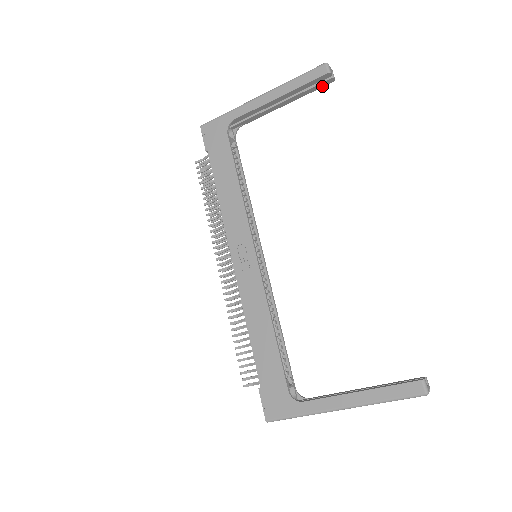
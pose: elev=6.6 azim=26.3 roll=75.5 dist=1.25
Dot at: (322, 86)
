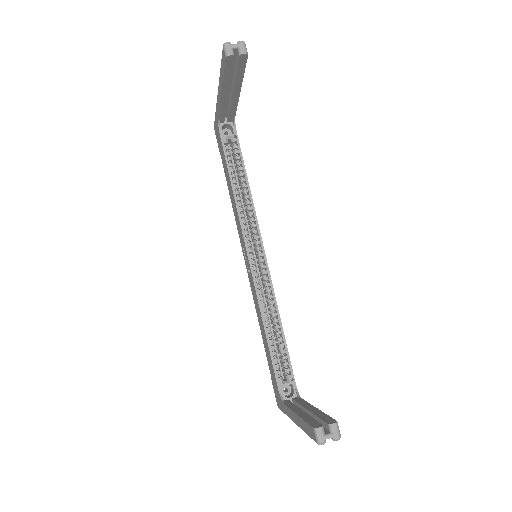
Dot at: (245, 63)
